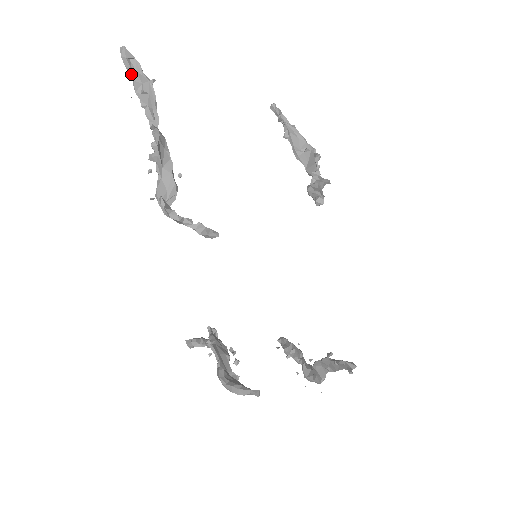
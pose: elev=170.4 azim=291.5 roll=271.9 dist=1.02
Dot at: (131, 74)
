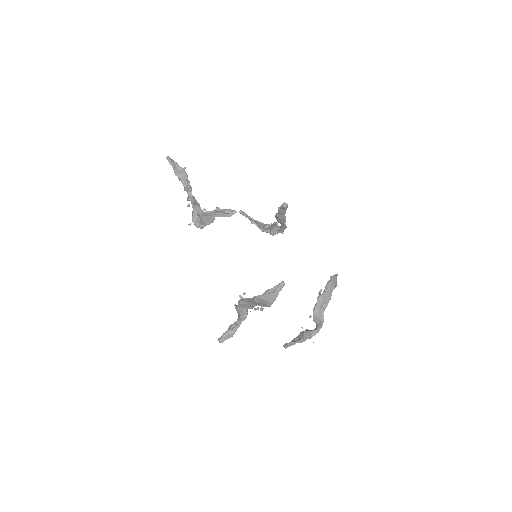
Dot at: (173, 166)
